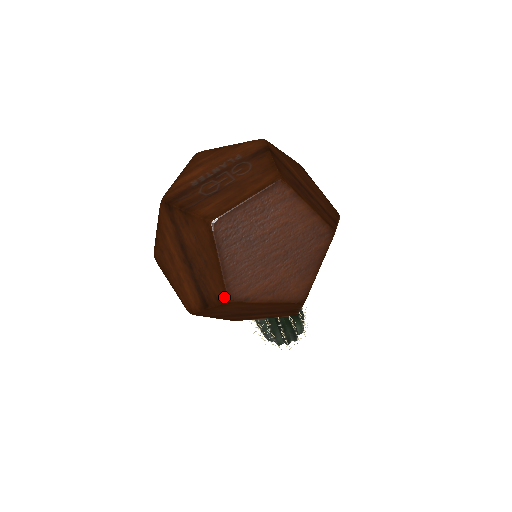
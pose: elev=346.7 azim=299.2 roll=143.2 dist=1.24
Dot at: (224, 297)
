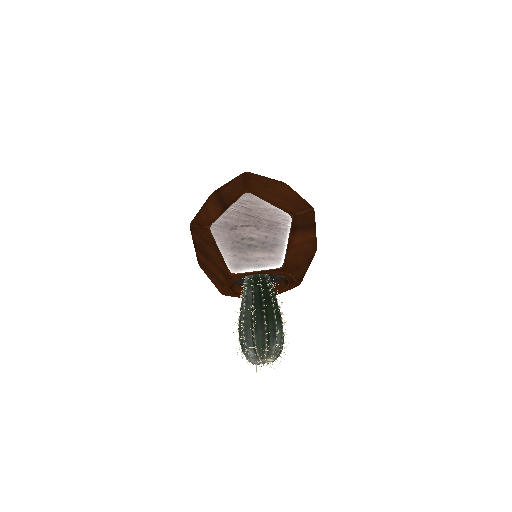
Dot at: (244, 191)
